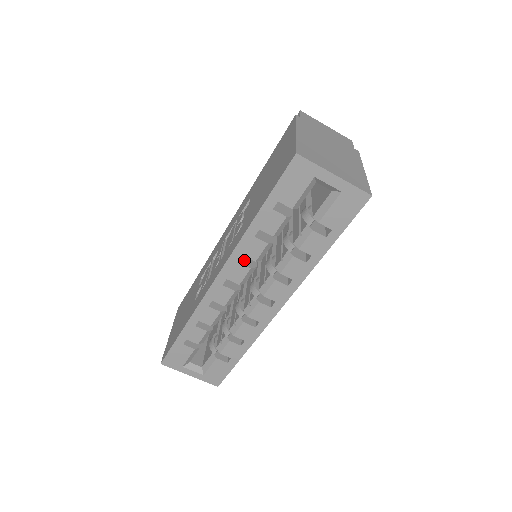
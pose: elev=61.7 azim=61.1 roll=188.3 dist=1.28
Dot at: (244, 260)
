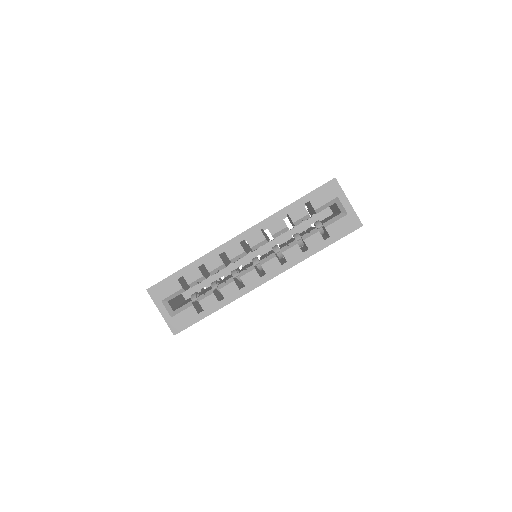
Dot at: occluded
